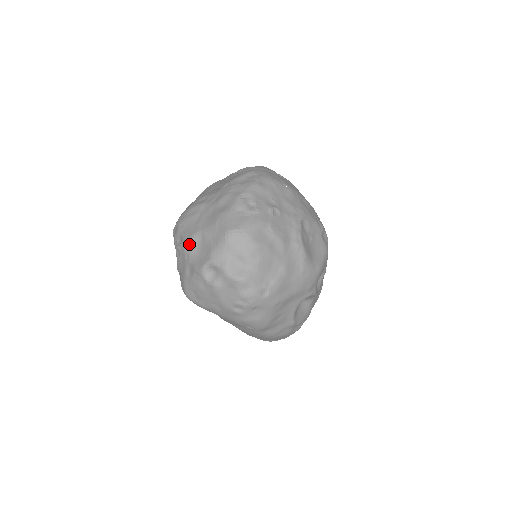
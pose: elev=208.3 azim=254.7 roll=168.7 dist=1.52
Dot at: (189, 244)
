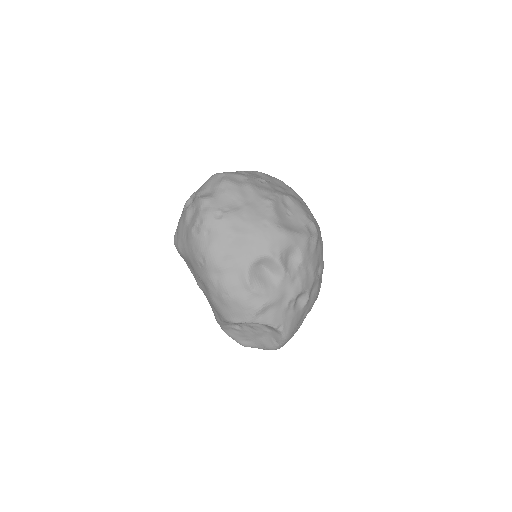
Dot at: occluded
